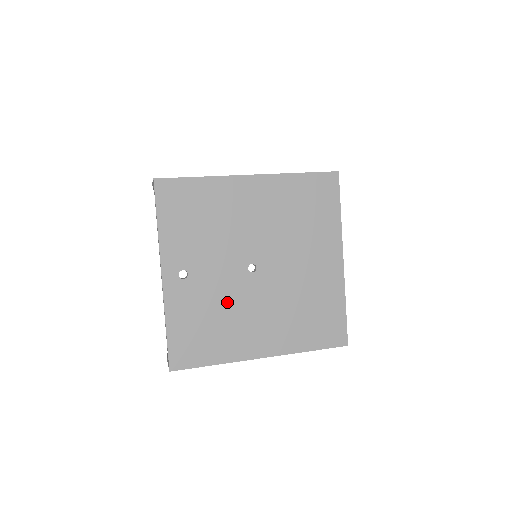
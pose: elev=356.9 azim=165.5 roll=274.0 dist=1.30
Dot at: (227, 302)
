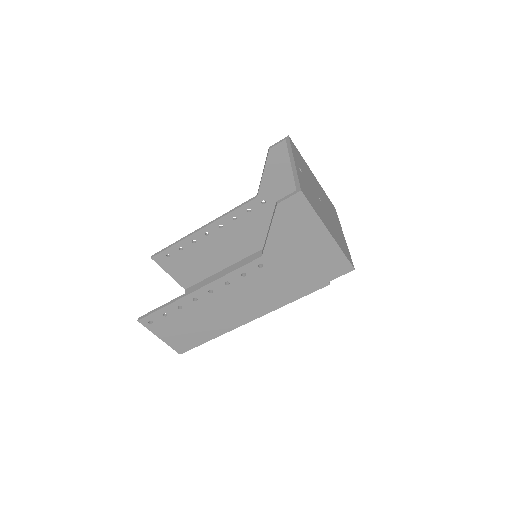
Dot at: (315, 197)
